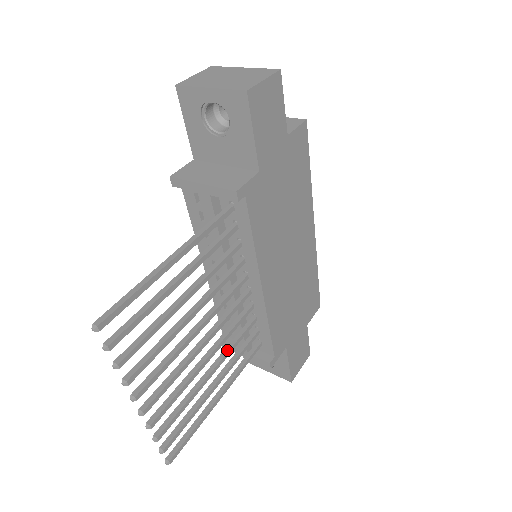
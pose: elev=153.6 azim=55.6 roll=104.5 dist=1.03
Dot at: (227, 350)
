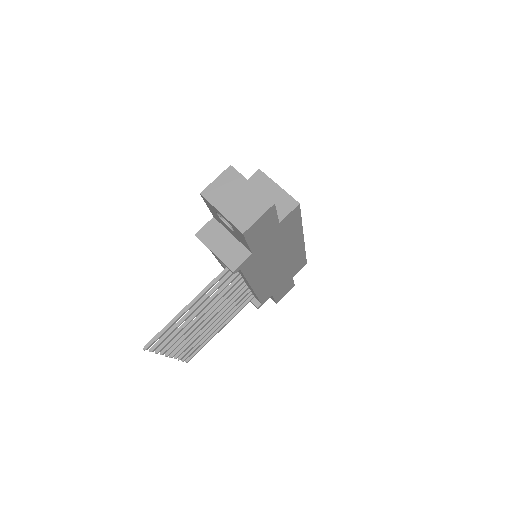
Dot at: (227, 312)
